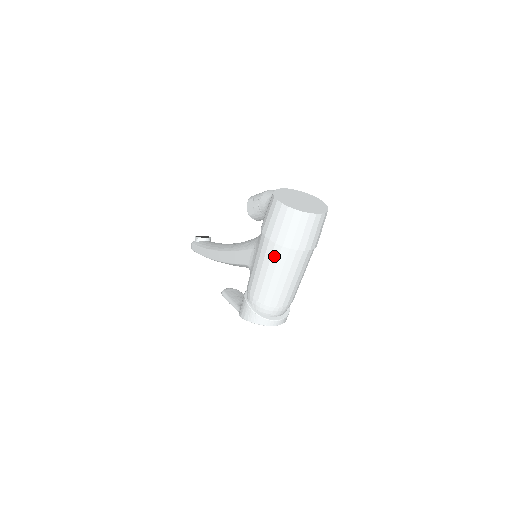
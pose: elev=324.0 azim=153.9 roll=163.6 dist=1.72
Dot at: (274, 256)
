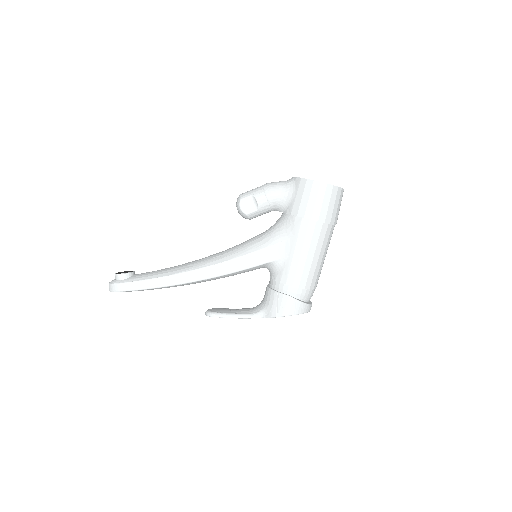
Dot at: (321, 236)
